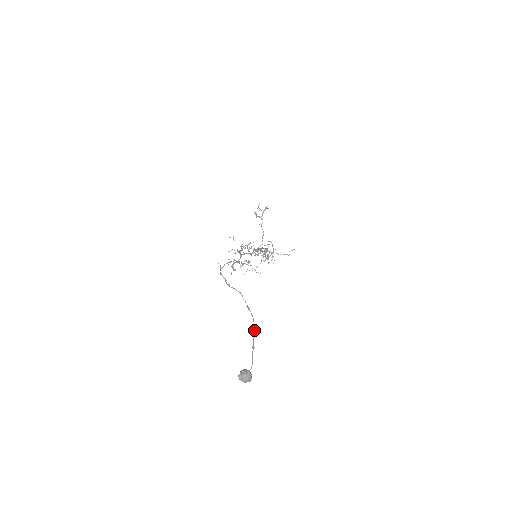
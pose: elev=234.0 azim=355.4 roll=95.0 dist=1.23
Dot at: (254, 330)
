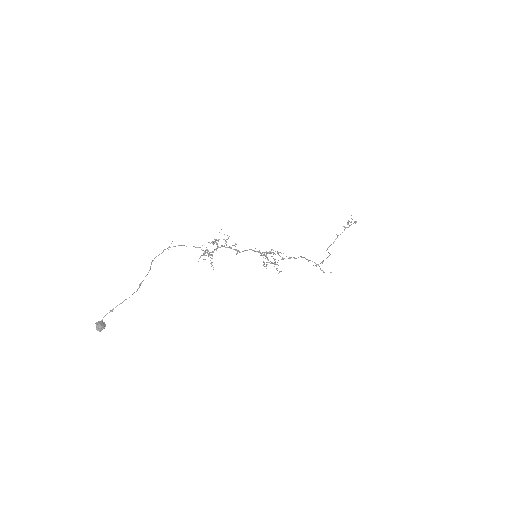
Dot at: (124, 300)
